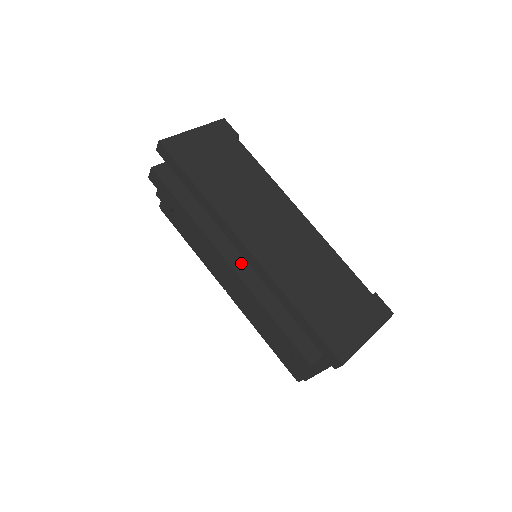
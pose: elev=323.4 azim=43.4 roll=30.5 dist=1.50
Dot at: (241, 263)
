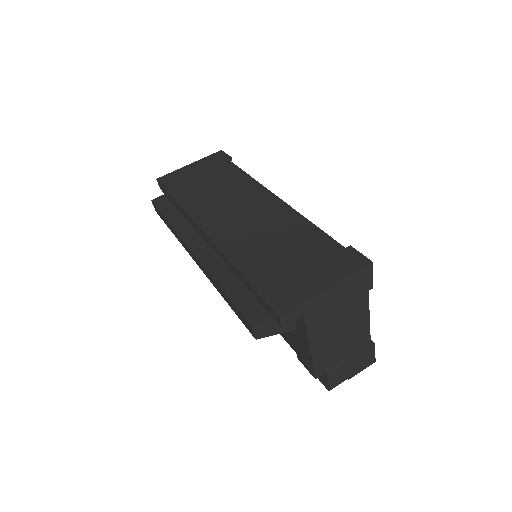
Dot at: (205, 249)
